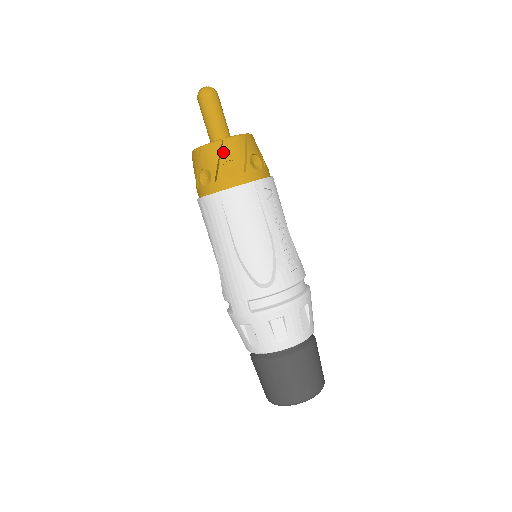
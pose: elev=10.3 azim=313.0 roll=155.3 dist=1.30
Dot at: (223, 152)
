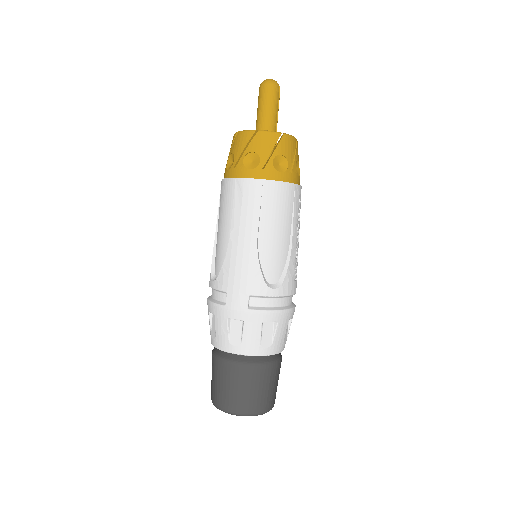
Dot at: (279, 145)
